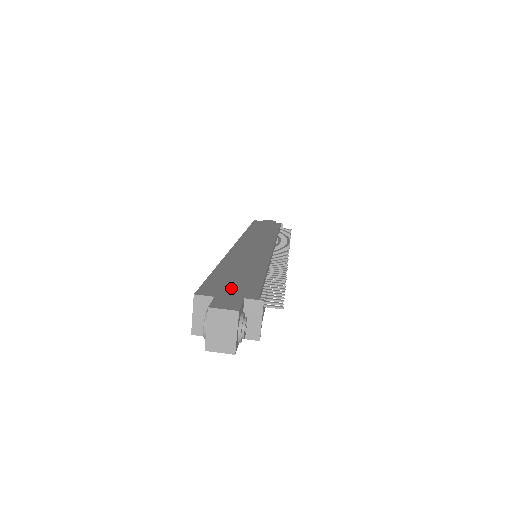
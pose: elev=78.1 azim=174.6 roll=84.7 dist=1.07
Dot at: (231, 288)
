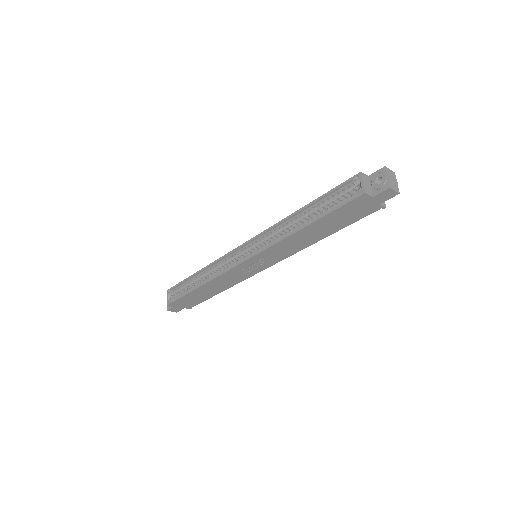
Dot at: occluded
